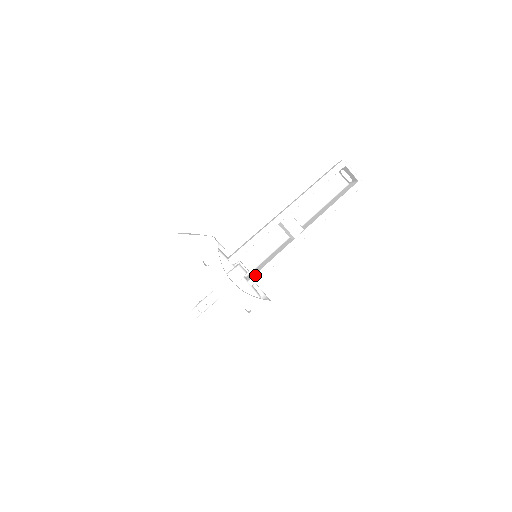
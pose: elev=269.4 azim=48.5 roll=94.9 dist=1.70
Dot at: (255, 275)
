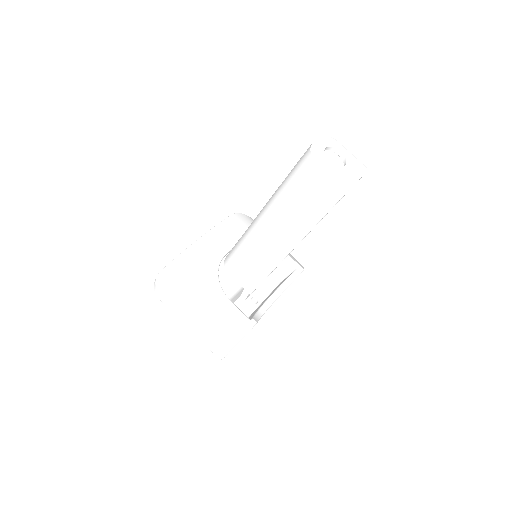
Dot at: occluded
